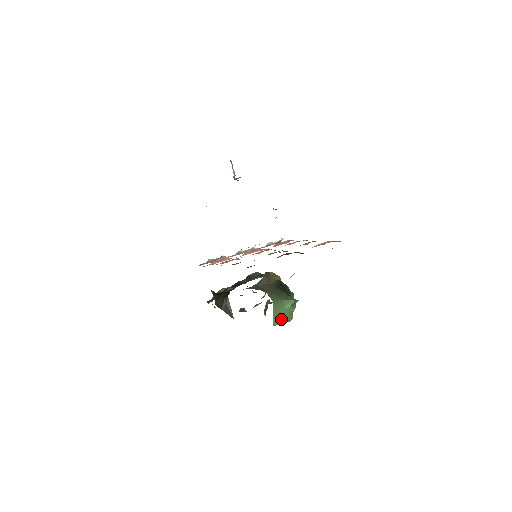
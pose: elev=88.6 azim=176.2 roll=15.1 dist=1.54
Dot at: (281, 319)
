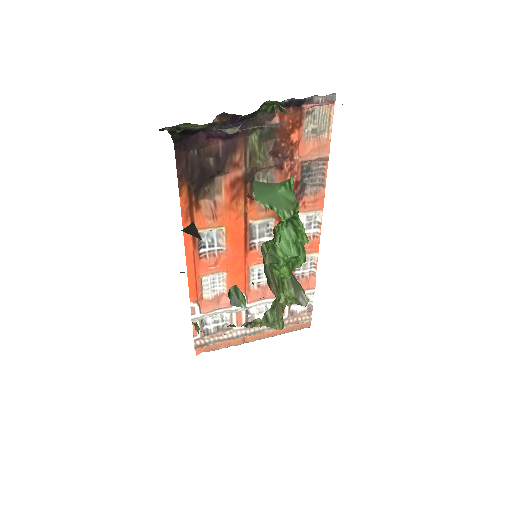
Dot at: (271, 201)
